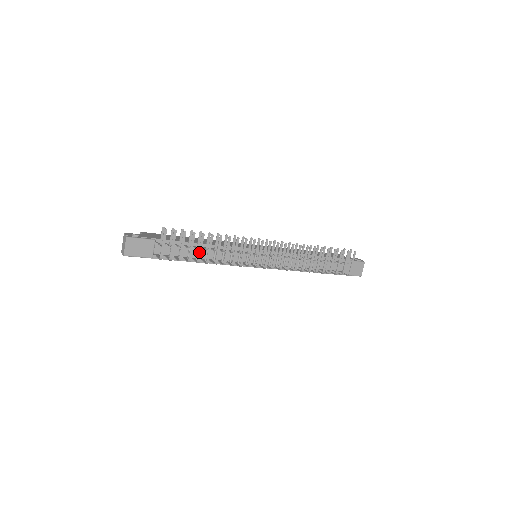
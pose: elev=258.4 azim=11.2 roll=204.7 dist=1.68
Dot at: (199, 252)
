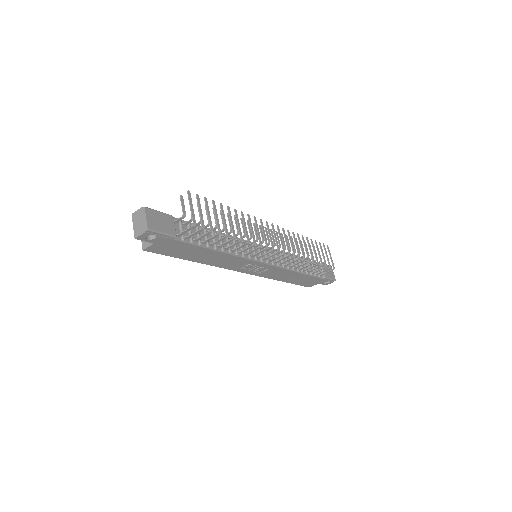
Dot at: (224, 223)
